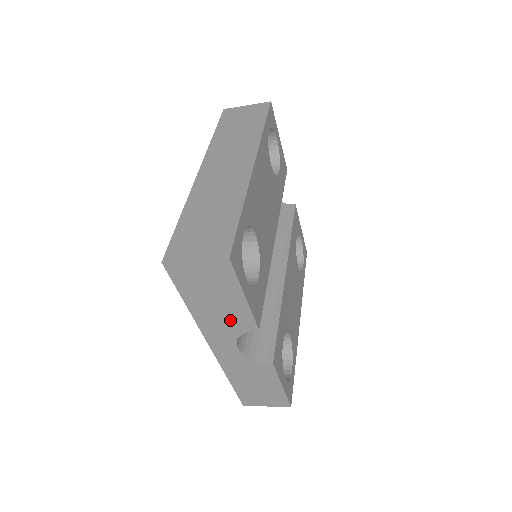
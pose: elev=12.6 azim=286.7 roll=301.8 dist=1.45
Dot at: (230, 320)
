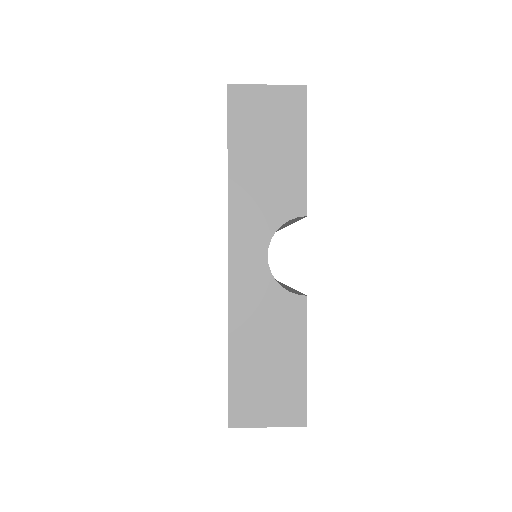
Dot at: (275, 194)
